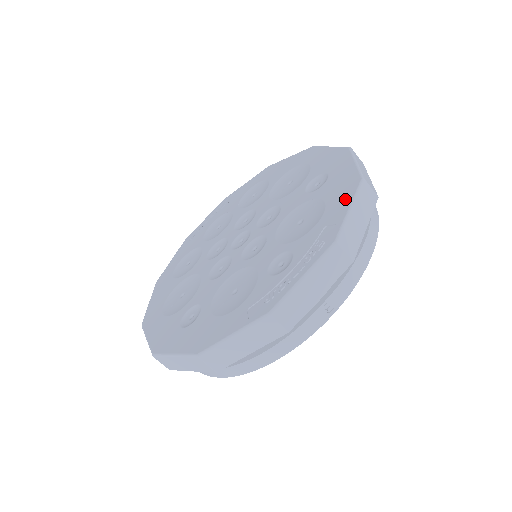
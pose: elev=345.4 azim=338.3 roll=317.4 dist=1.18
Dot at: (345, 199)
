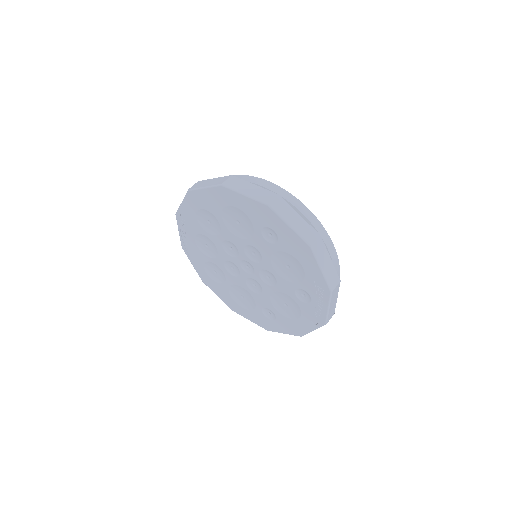
Dot at: (311, 262)
